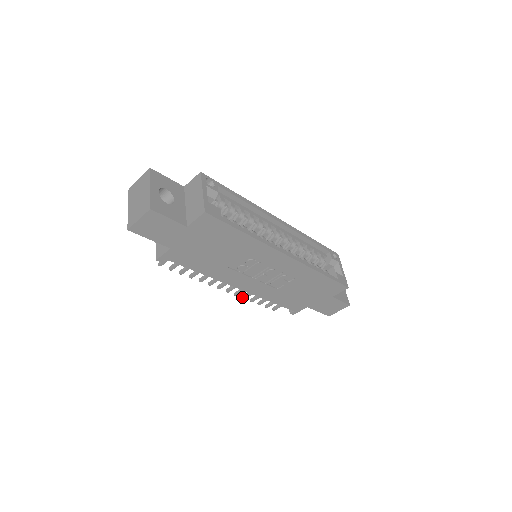
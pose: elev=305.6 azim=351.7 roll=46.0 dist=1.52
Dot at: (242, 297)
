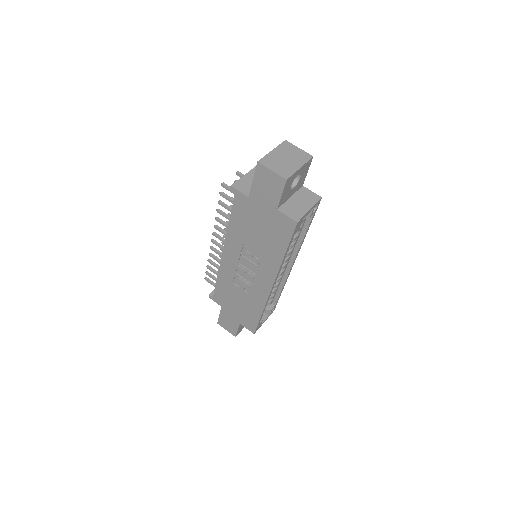
Dot at: (210, 253)
